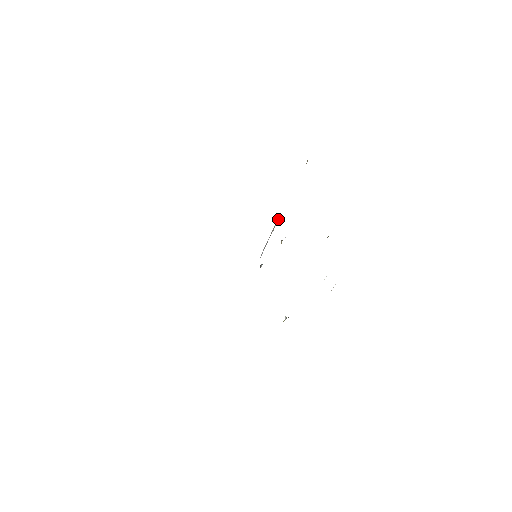
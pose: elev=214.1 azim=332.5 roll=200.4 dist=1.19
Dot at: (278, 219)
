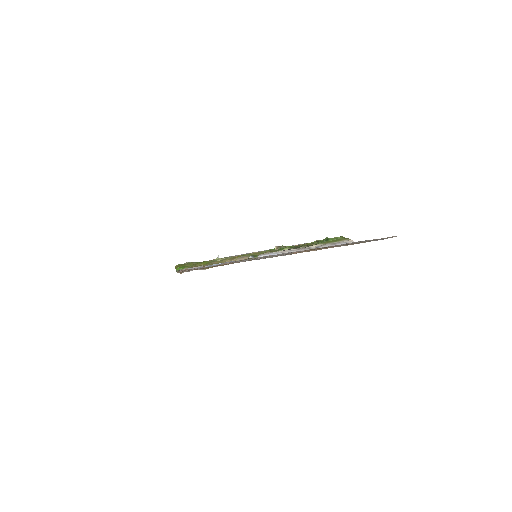
Dot at: occluded
